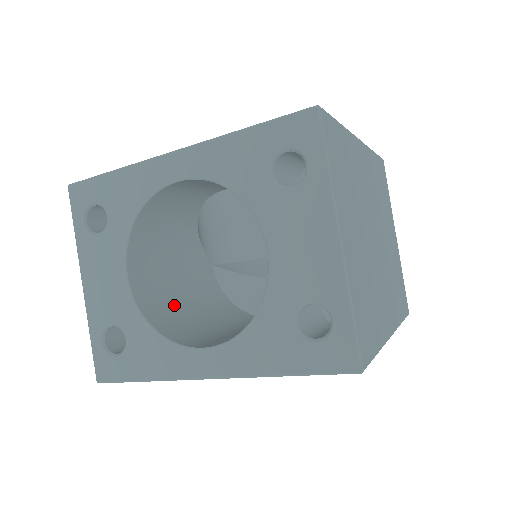
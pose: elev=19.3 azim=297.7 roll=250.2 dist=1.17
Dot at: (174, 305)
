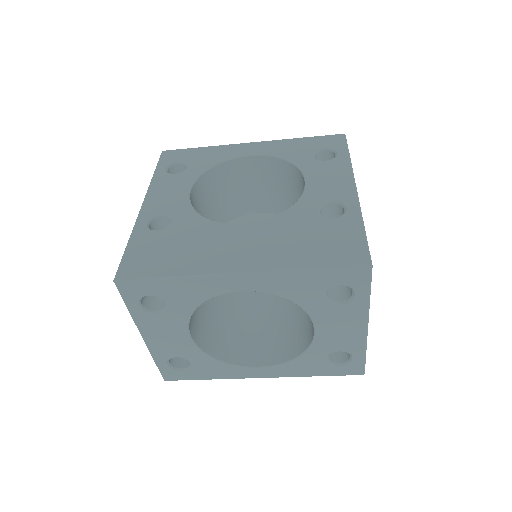
Dot at: (210, 320)
